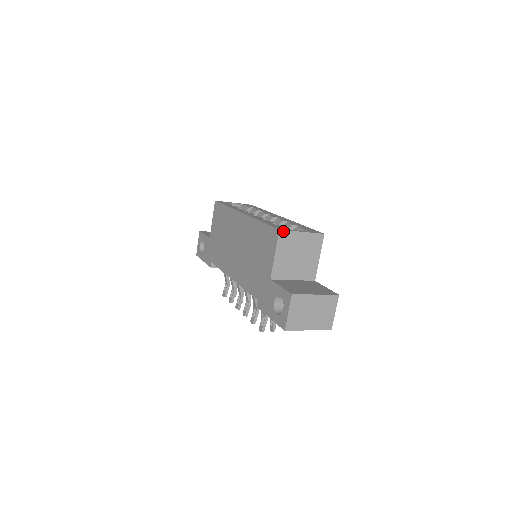
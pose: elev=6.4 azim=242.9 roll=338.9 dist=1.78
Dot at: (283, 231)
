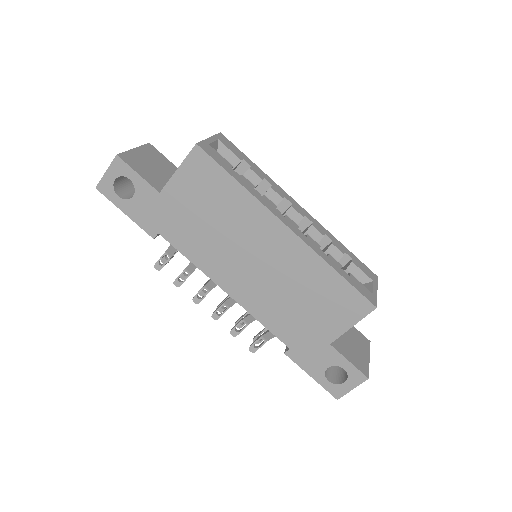
Dot at: (376, 305)
